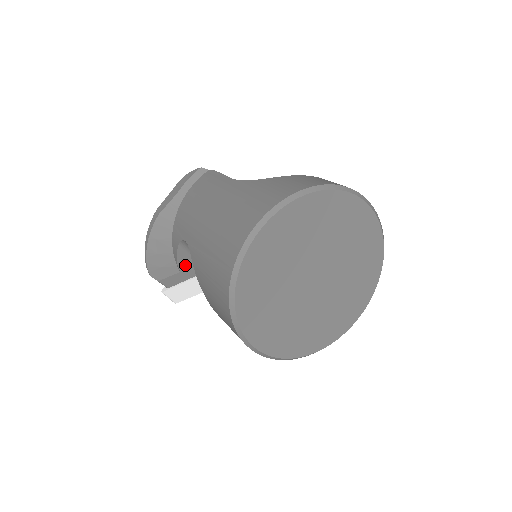
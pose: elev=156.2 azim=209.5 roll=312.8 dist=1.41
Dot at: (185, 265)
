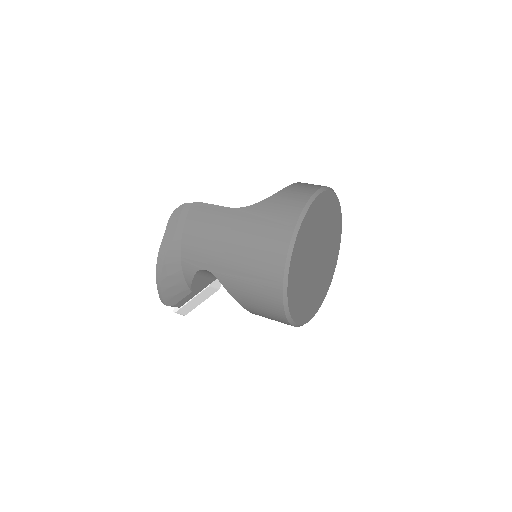
Dot at: (197, 285)
